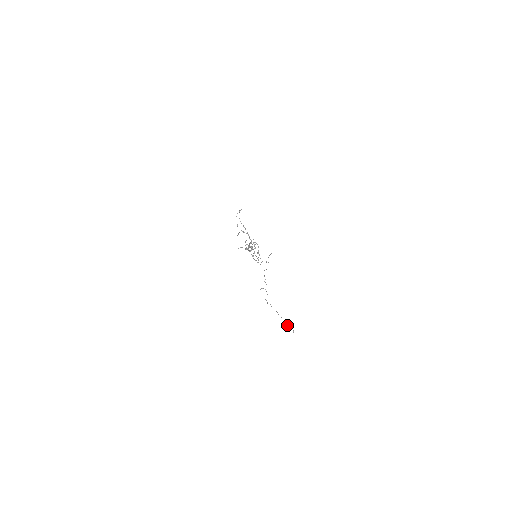
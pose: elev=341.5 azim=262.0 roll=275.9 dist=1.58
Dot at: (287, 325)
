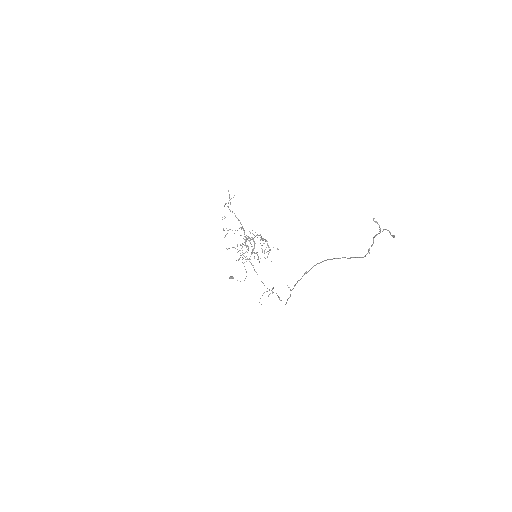
Dot at: occluded
